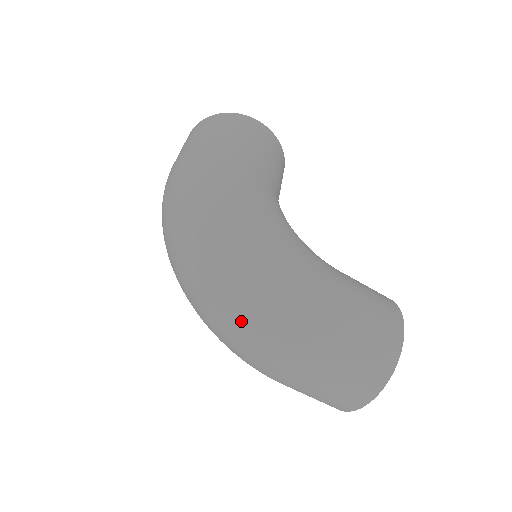
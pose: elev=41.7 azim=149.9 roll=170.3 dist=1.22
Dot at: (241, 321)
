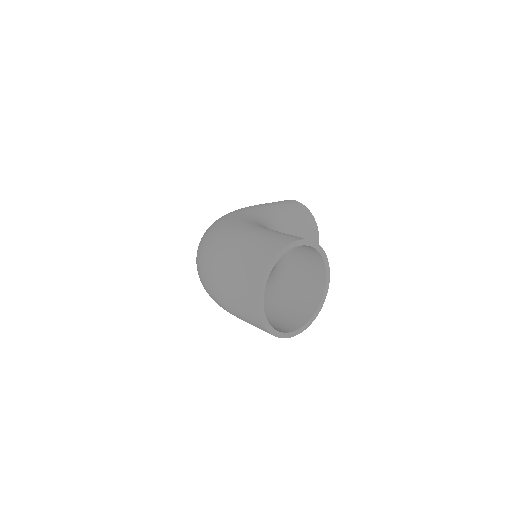
Dot at: (199, 259)
